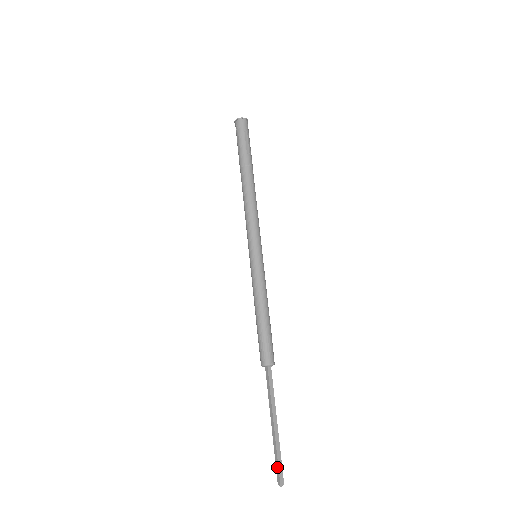
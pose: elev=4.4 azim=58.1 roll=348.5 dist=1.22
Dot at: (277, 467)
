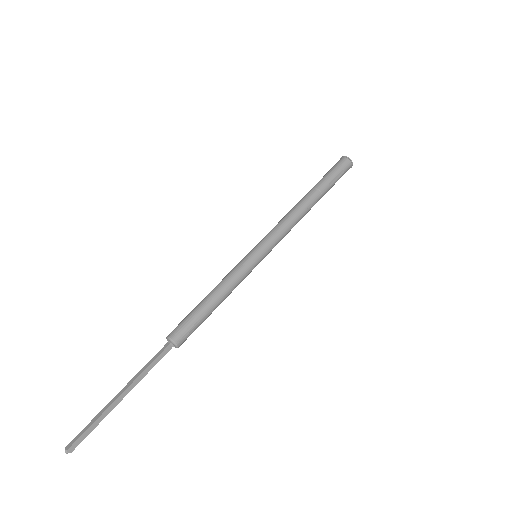
Dot at: (83, 432)
